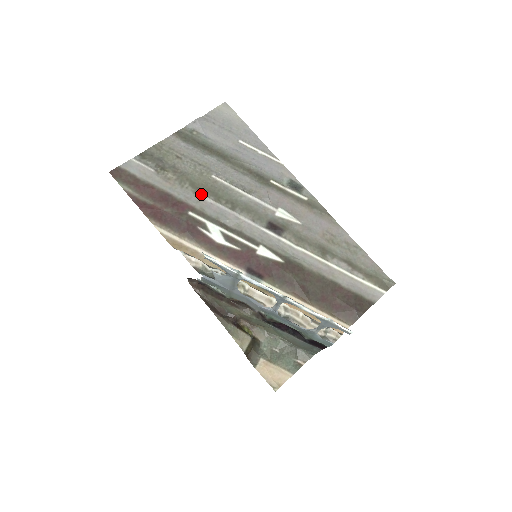
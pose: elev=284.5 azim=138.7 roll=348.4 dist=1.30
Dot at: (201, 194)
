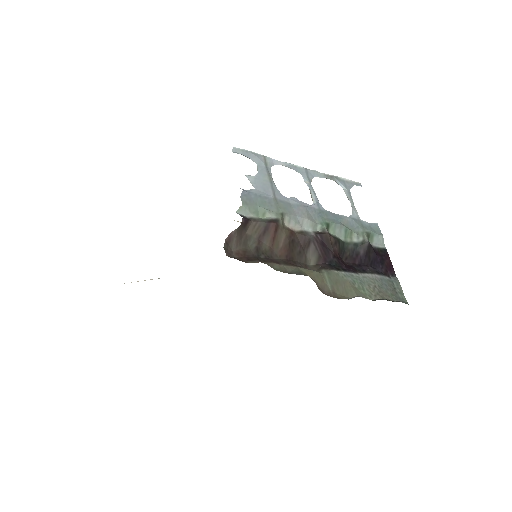
Dot at: occluded
